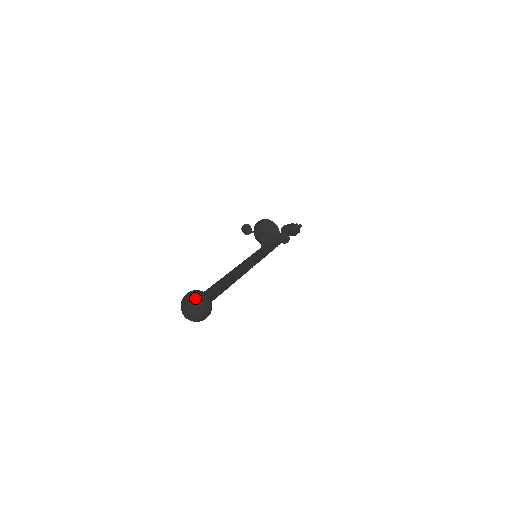
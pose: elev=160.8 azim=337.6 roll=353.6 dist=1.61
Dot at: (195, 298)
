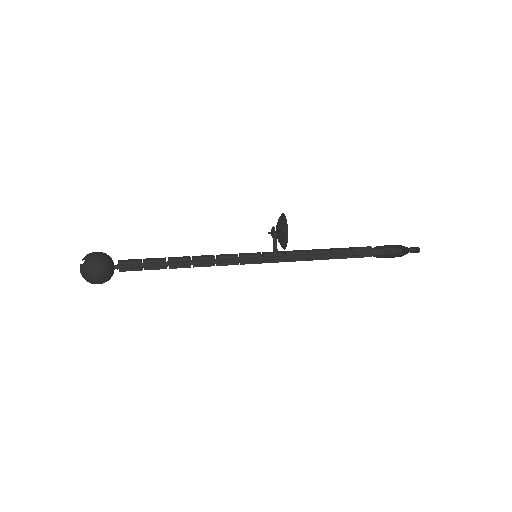
Dot at: (87, 255)
